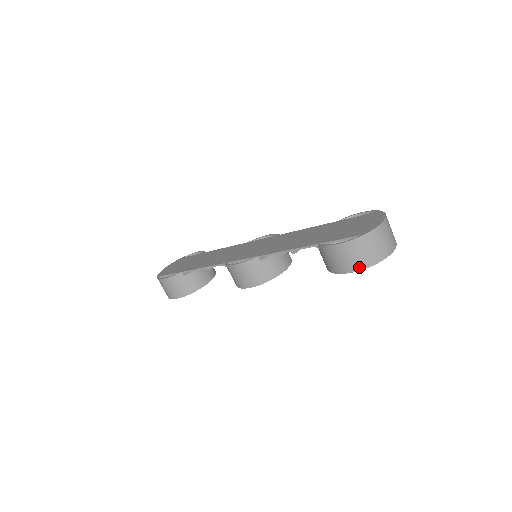
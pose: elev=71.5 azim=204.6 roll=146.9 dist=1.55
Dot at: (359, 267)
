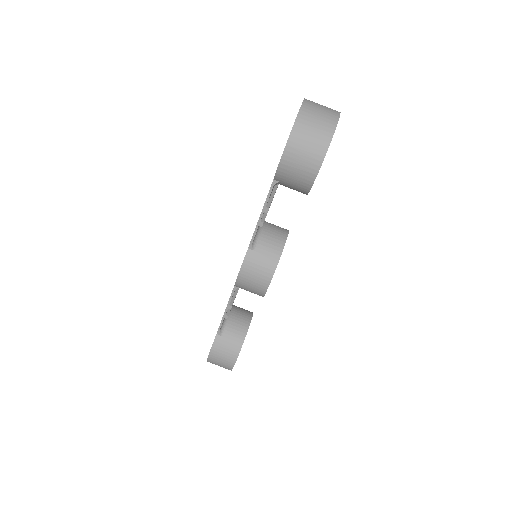
Dot at: (320, 156)
